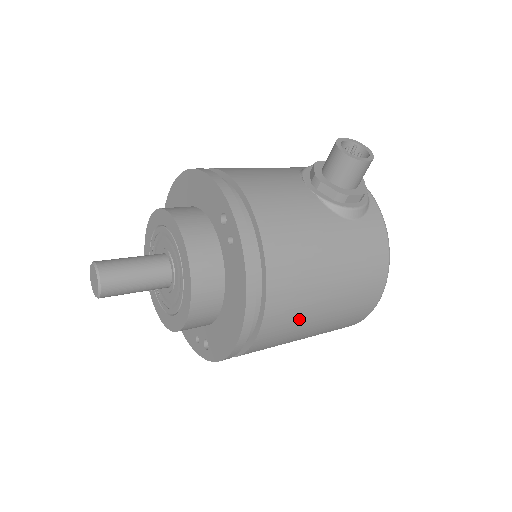
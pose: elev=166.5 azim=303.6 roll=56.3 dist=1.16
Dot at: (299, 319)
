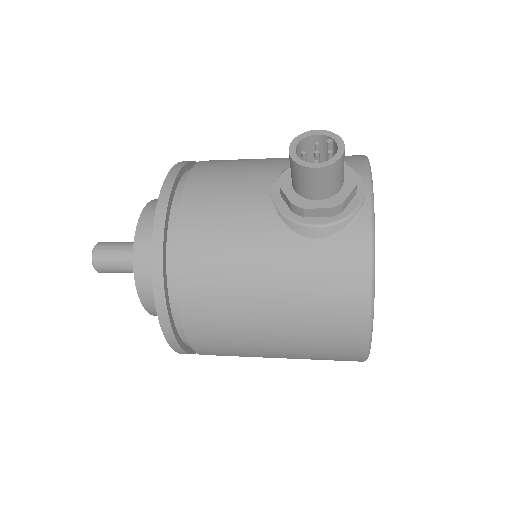
Dot at: (236, 340)
